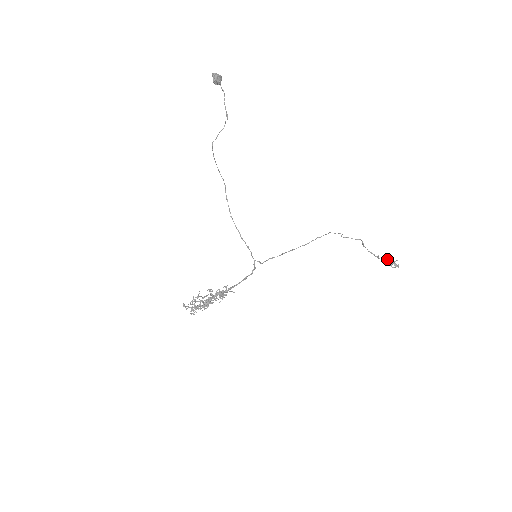
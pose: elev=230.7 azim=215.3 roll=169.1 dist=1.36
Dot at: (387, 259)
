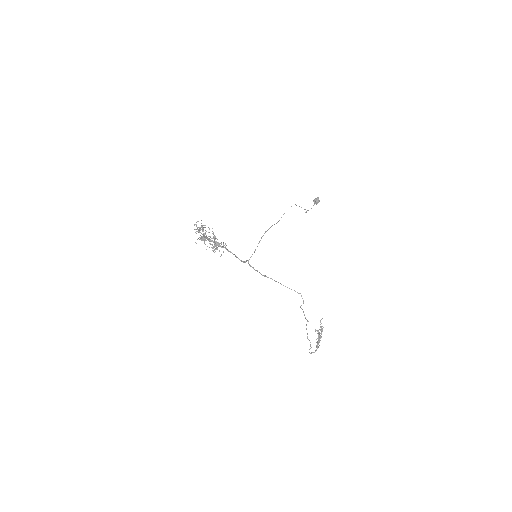
Dot at: occluded
